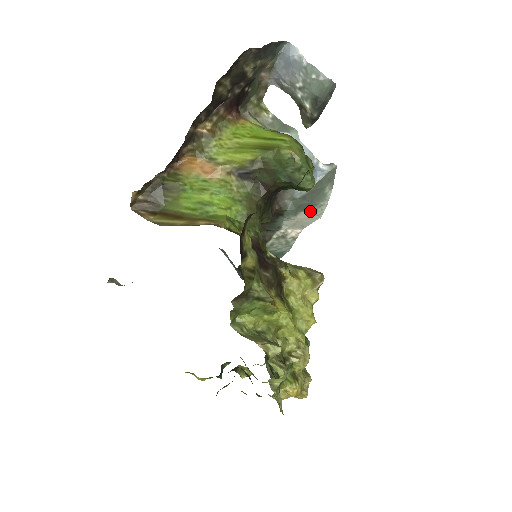
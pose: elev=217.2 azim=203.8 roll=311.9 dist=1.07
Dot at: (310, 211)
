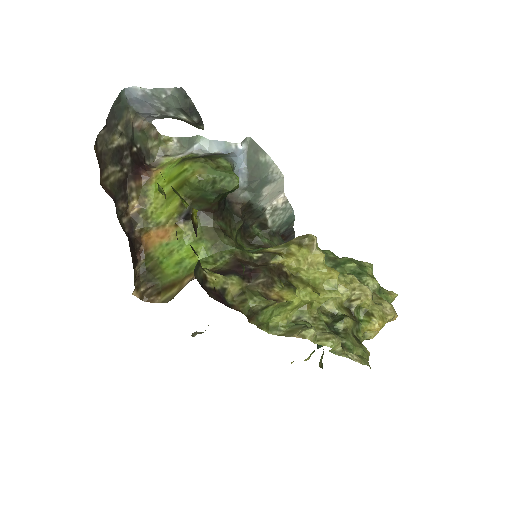
Dot at: (269, 183)
